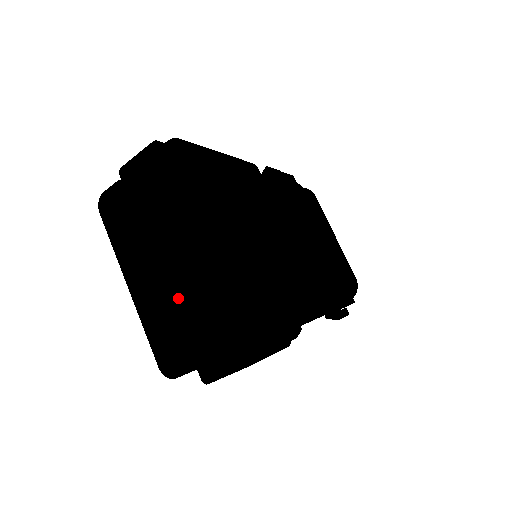
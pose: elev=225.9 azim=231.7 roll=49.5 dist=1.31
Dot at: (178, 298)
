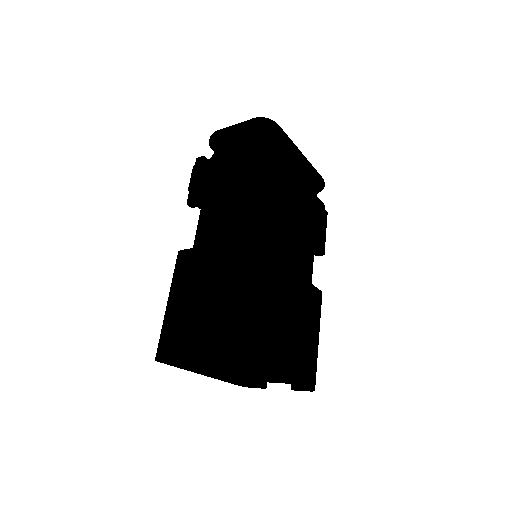
Dot at: occluded
